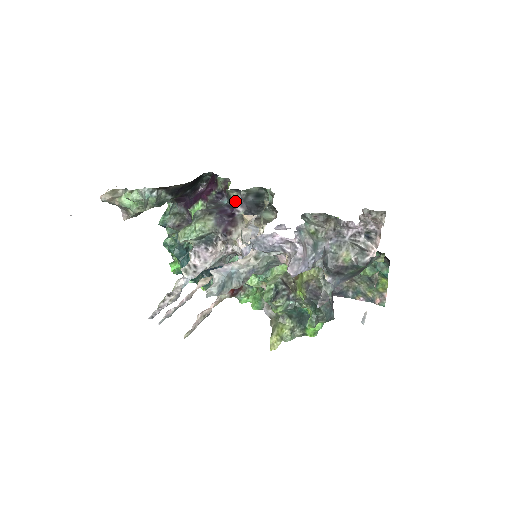
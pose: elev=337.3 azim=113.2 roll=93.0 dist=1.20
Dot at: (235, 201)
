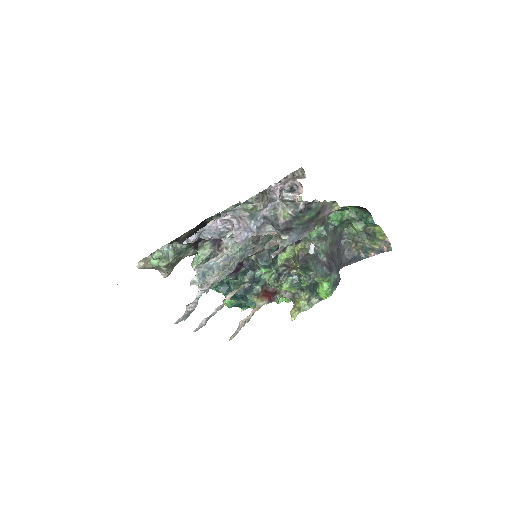
Dot at: occluded
